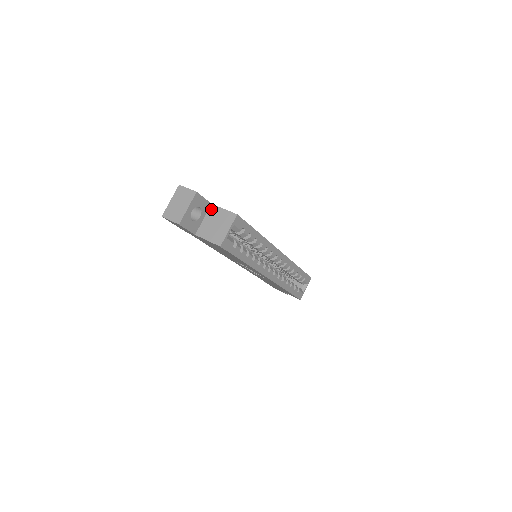
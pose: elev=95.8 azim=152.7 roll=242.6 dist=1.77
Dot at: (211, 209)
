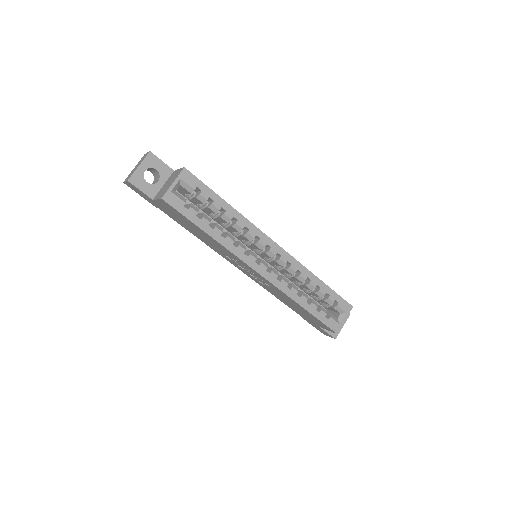
Dot at: (172, 174)
